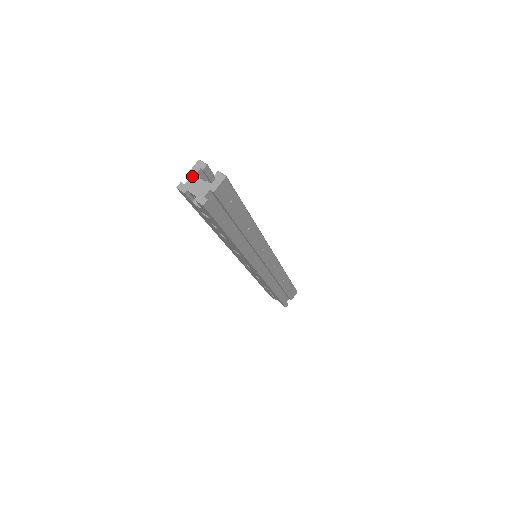
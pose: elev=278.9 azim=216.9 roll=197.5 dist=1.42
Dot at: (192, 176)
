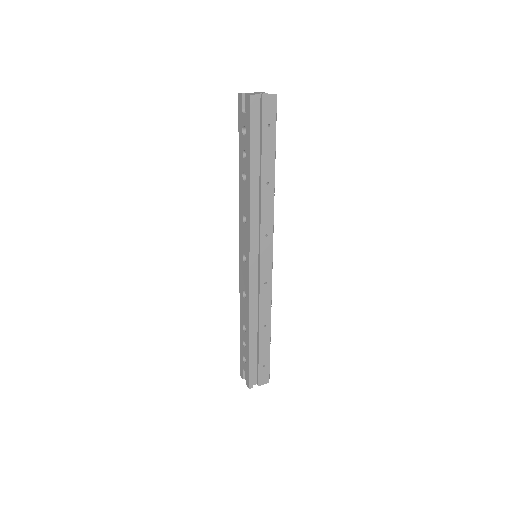
Dot at: occluded
